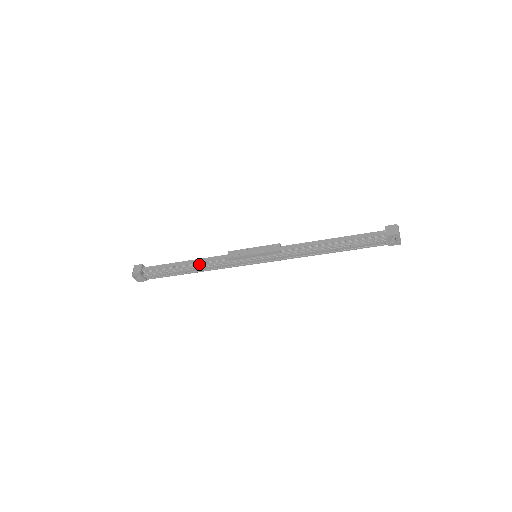
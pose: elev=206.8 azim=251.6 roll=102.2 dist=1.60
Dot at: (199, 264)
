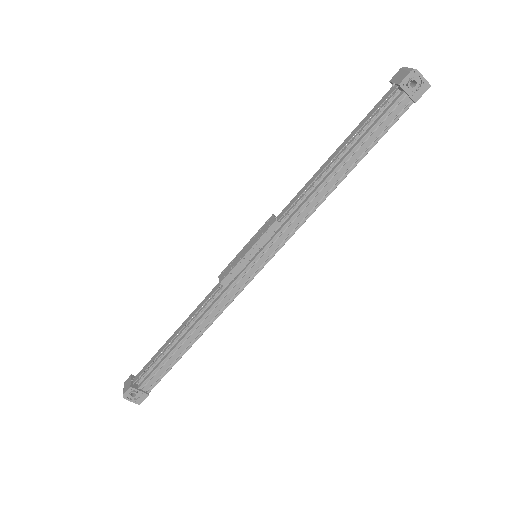
Dot at: (194, 322)
